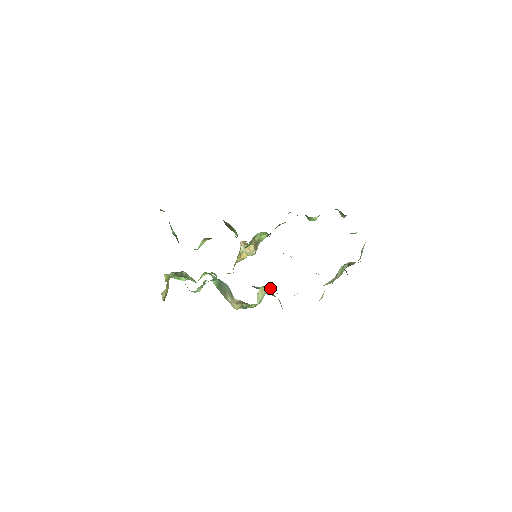
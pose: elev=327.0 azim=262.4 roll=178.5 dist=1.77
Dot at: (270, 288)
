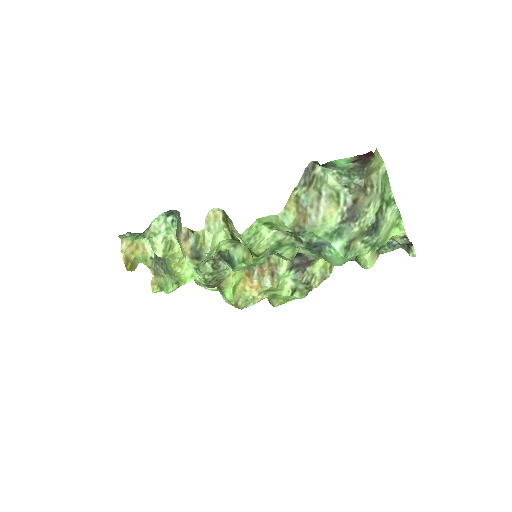
Dot at: (247, 255)
